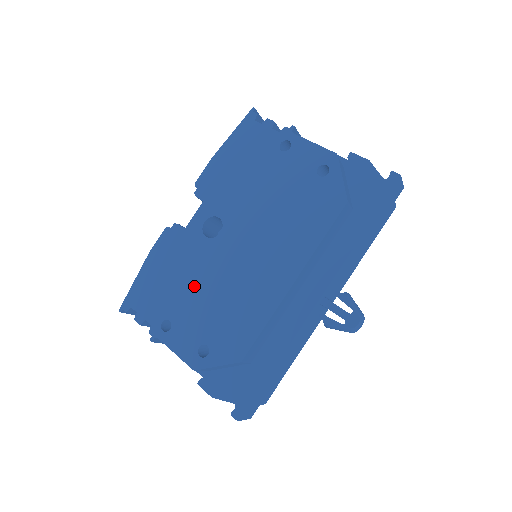
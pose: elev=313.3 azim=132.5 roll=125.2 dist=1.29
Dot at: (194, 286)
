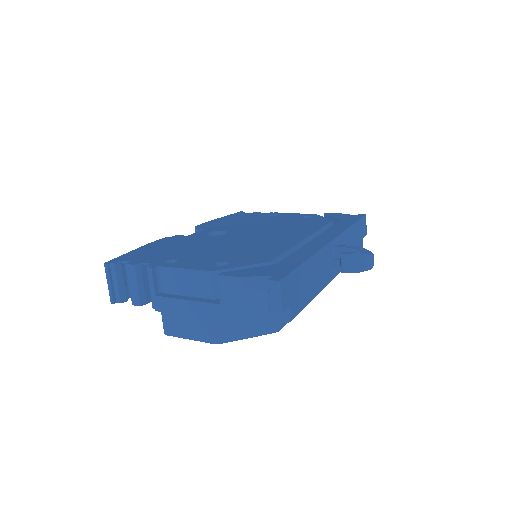
Dot at: (203, 247)
